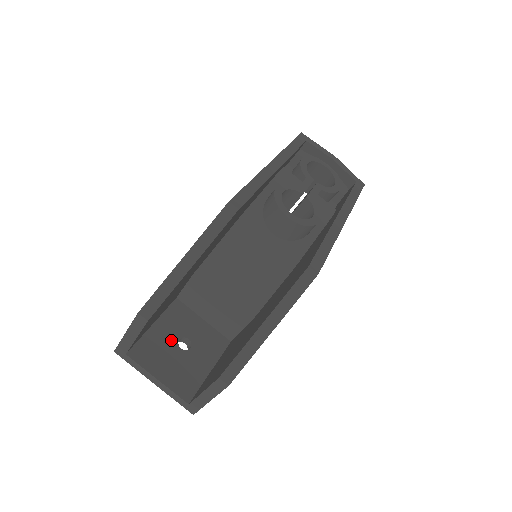
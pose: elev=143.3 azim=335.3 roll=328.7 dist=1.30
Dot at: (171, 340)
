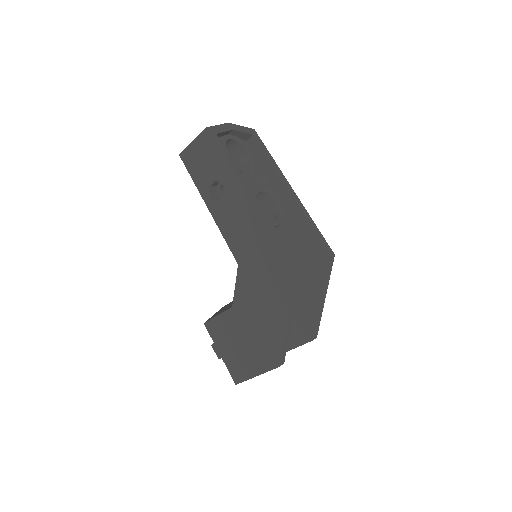
Dot at: occluded
